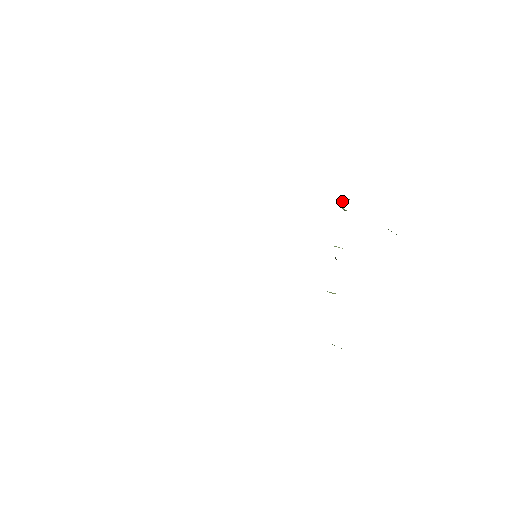
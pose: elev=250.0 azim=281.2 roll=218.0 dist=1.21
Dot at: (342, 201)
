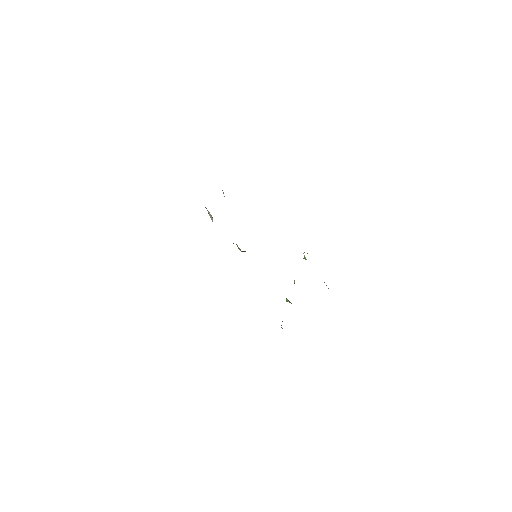
Dot at: occluded
